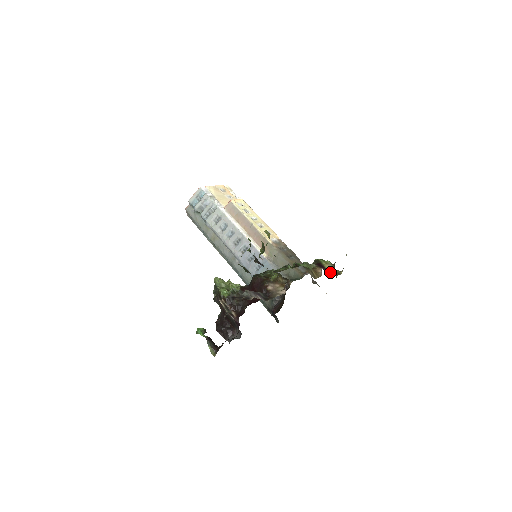
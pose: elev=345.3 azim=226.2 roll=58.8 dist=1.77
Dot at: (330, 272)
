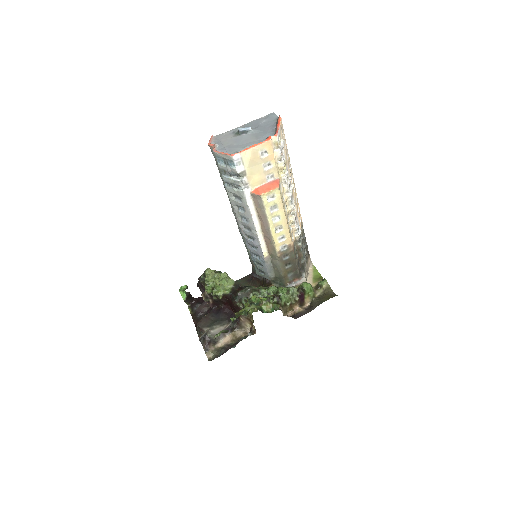
Dot at: (306, 303)
